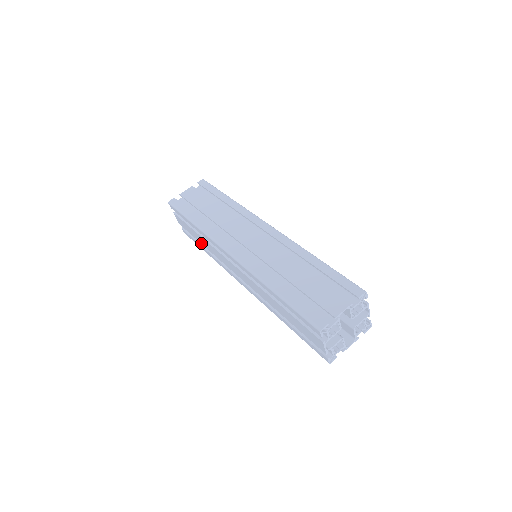
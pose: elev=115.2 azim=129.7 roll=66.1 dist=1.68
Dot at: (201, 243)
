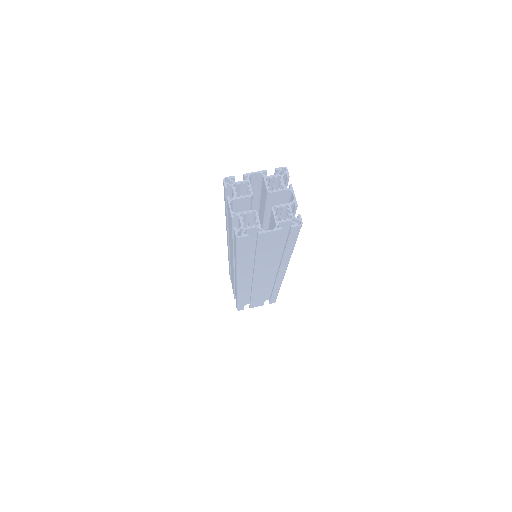
Dot at: (234, 287)
